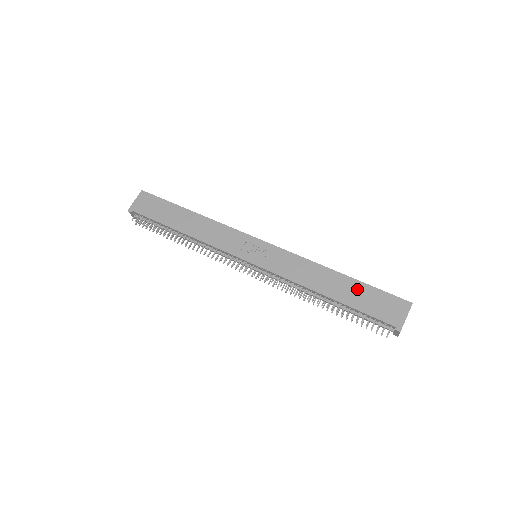
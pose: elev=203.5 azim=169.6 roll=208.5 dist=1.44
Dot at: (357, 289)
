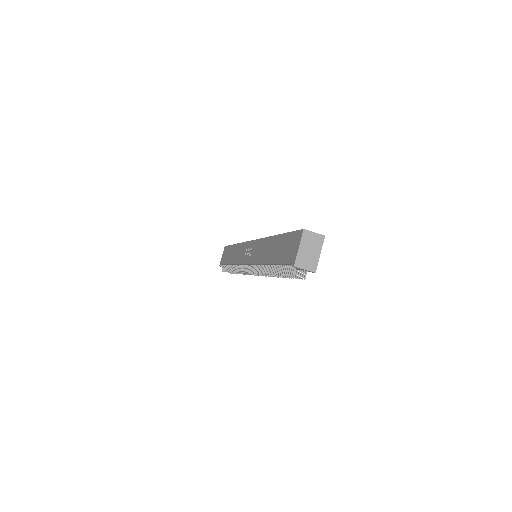
Dot at: (280, 243)
